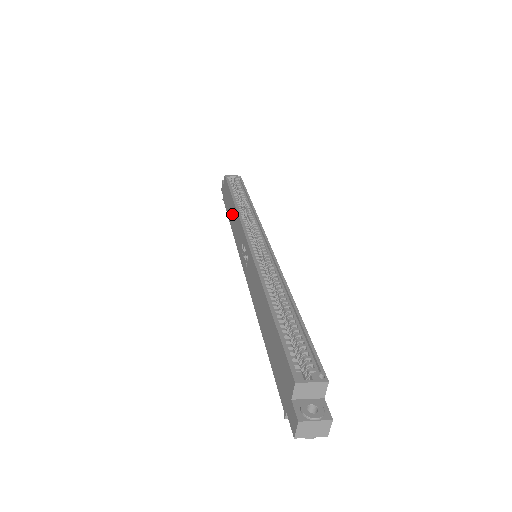
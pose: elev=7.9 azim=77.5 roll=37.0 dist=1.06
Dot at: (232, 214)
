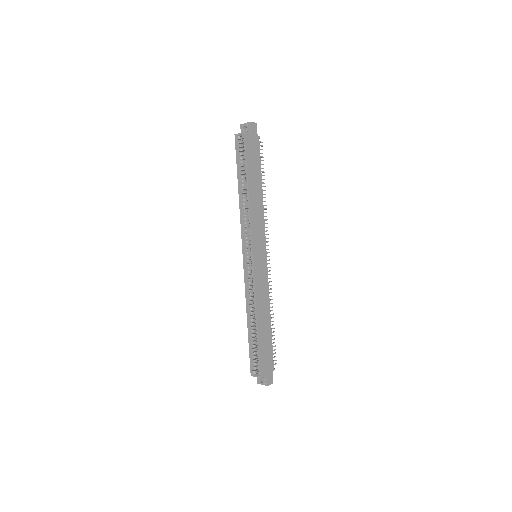
Dot at: occluded
